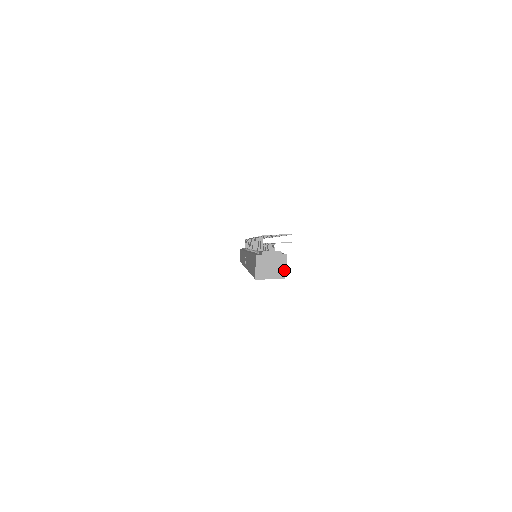
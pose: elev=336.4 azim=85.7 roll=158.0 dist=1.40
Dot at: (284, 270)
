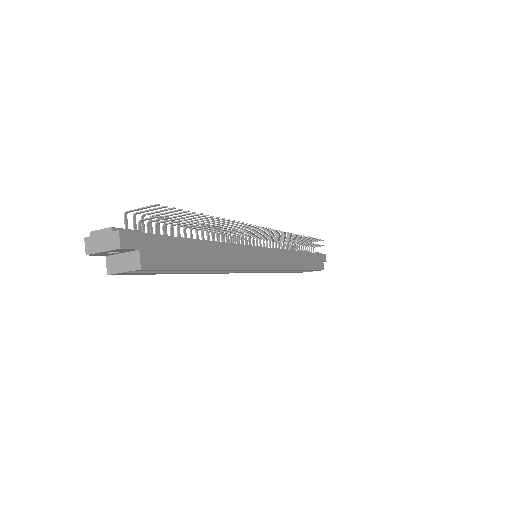
Dot at: (139, 257)
